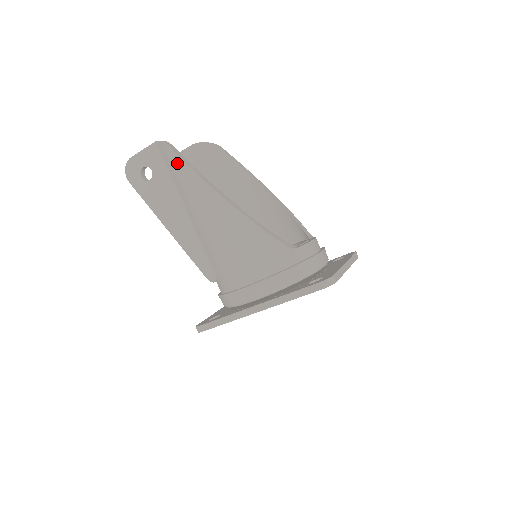
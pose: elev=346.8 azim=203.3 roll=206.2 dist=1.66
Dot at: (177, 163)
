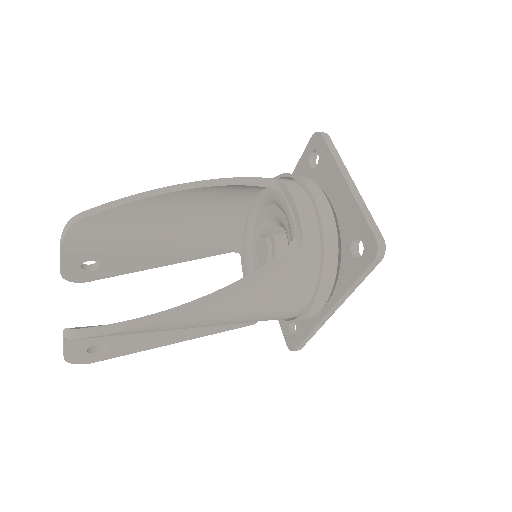
Dot at: occluded
